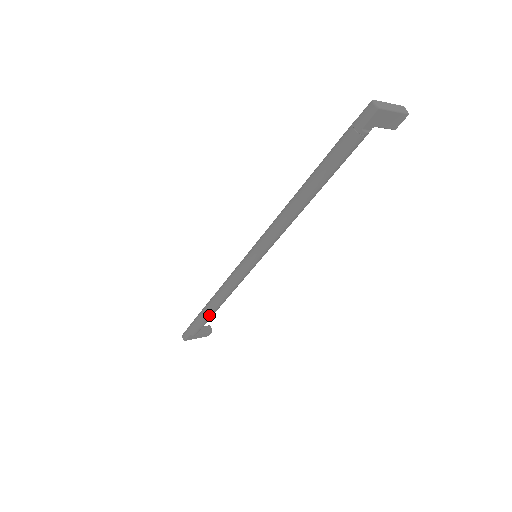
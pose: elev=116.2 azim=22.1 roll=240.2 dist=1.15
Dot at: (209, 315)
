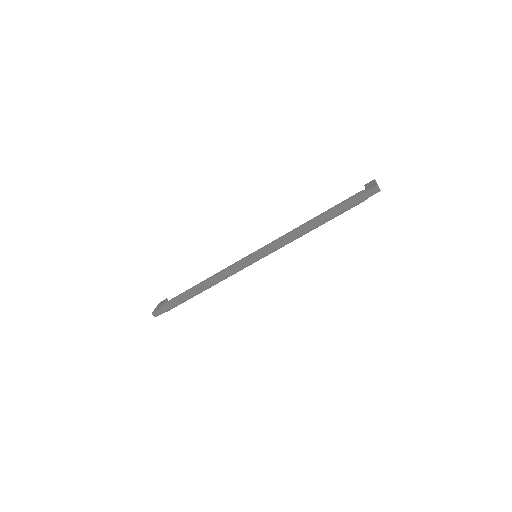
Dot at: occluded
